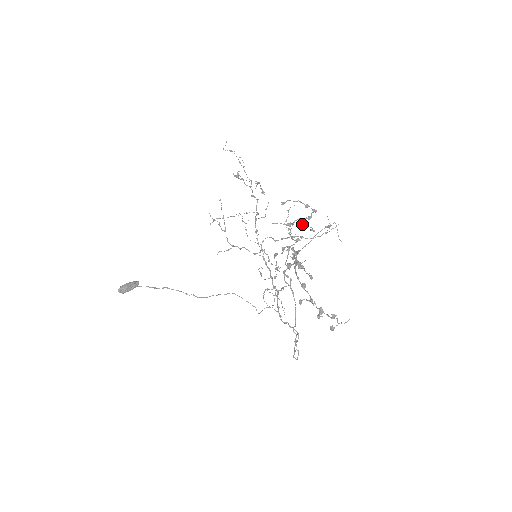
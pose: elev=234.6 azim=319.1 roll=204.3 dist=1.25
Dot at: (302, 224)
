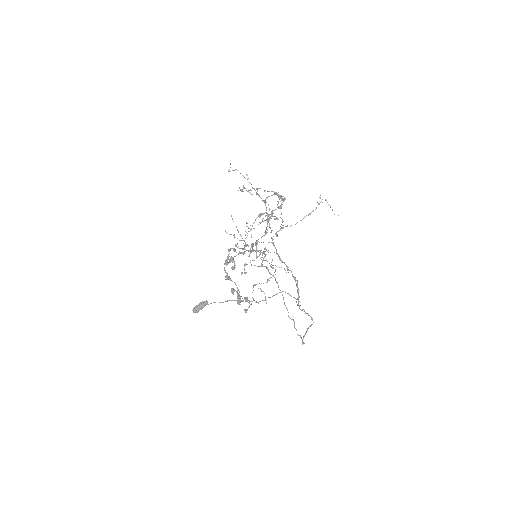
Dot at: (271, 216)
